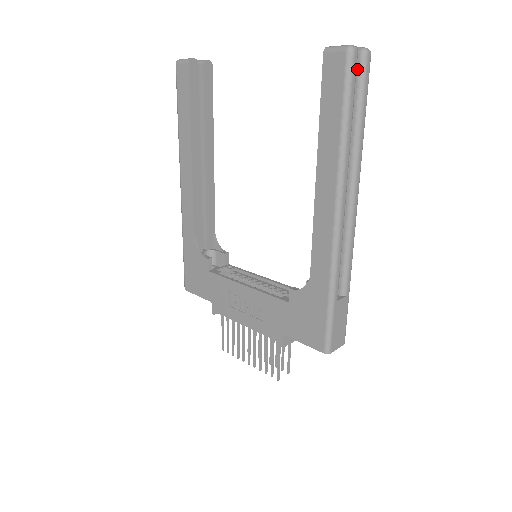
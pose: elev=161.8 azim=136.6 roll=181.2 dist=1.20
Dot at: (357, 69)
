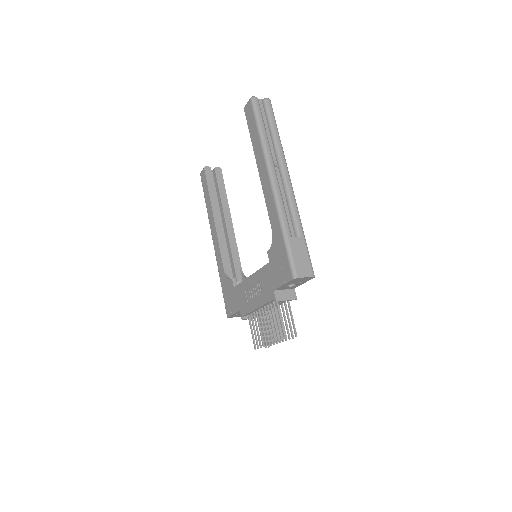
Dot at: (264, 109)
